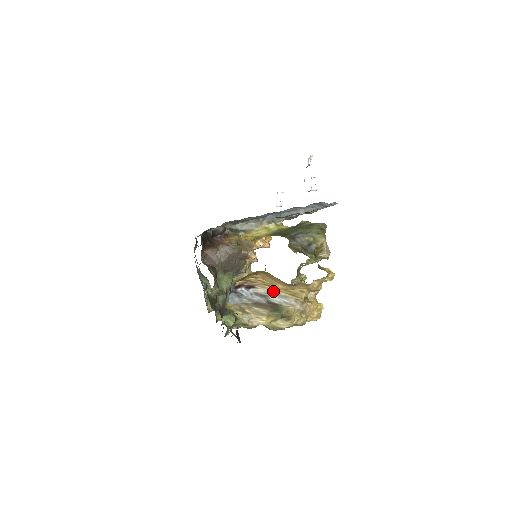
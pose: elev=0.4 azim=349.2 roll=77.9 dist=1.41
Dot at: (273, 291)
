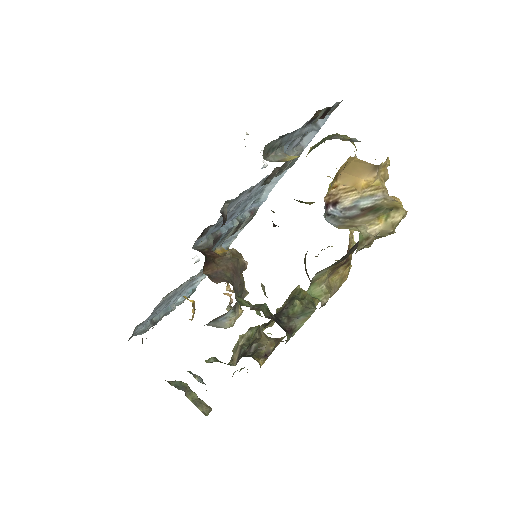
Dot at: (358, 195)
